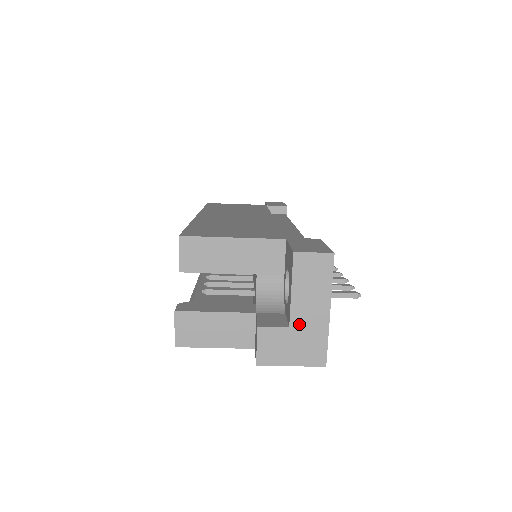
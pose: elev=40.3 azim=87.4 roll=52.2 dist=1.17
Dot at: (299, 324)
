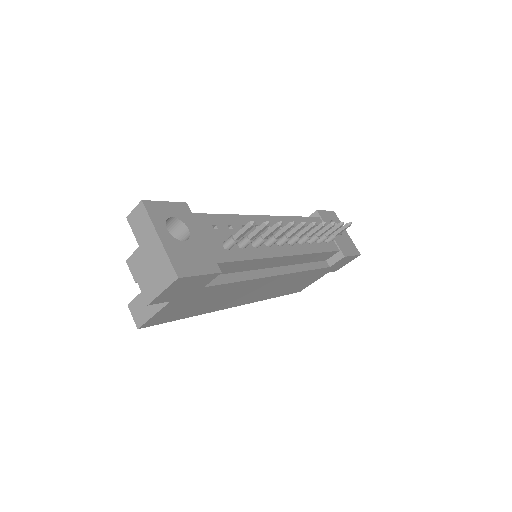
Dot at: (151, 260)
